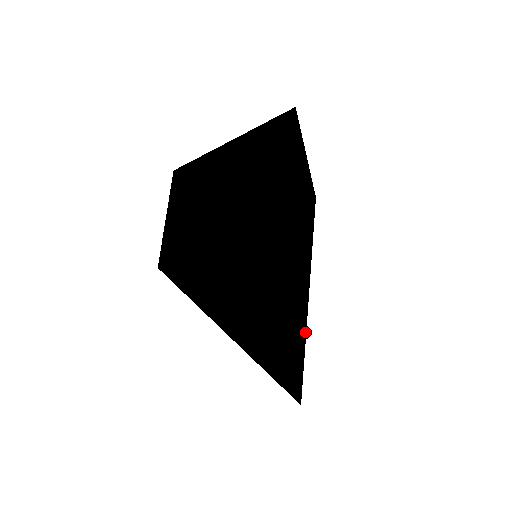
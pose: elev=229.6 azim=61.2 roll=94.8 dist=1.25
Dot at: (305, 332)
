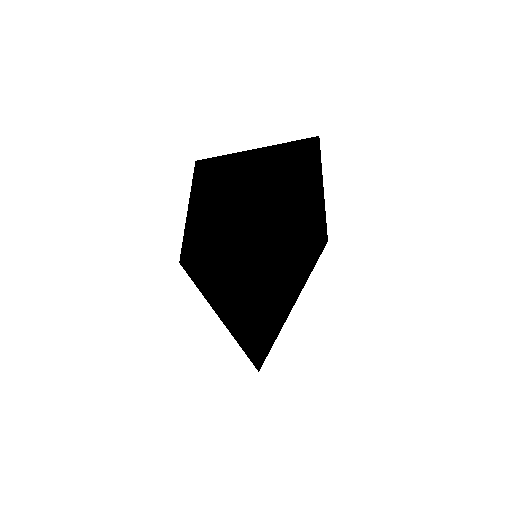
Dot at: (282, 325)
